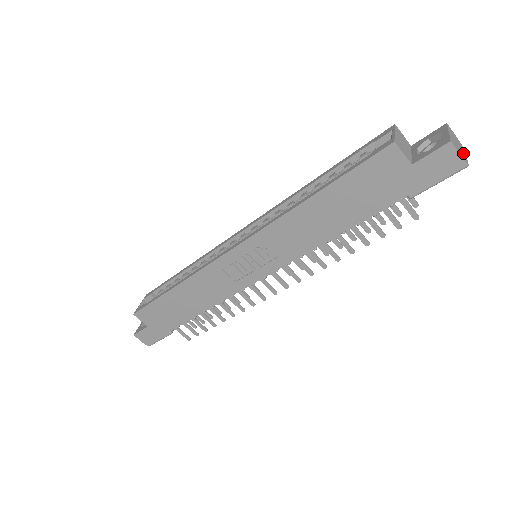
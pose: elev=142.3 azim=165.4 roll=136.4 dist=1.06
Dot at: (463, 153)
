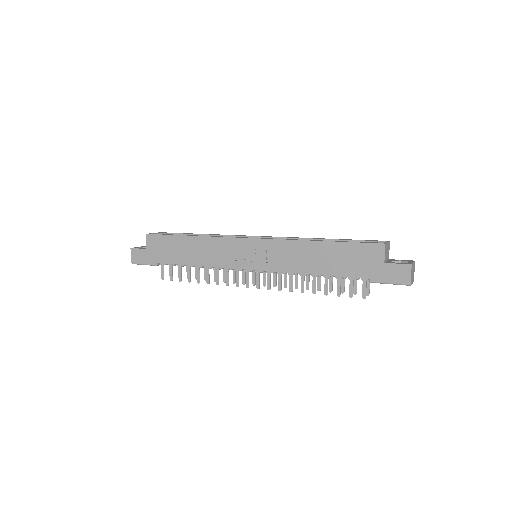
Dot at: (412, 279)
